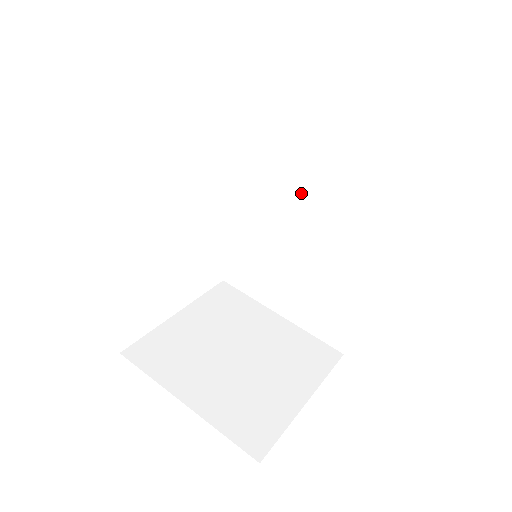
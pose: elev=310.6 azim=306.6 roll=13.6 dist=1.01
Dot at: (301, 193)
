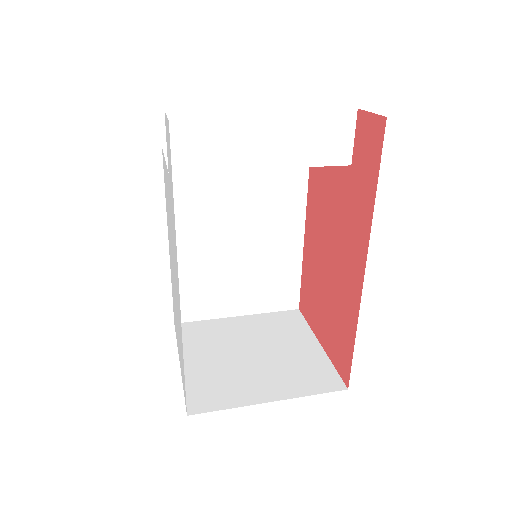
Dot at: (229, 206)
